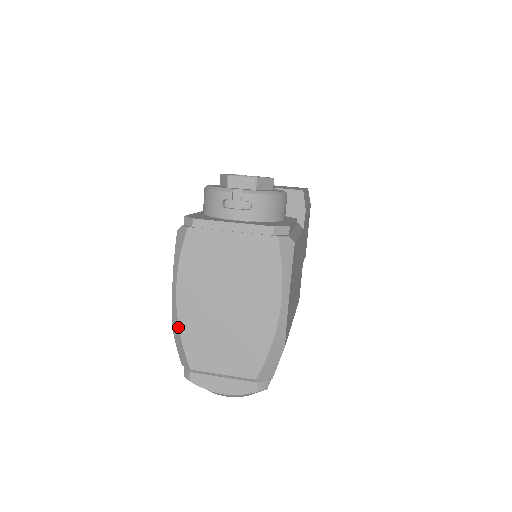
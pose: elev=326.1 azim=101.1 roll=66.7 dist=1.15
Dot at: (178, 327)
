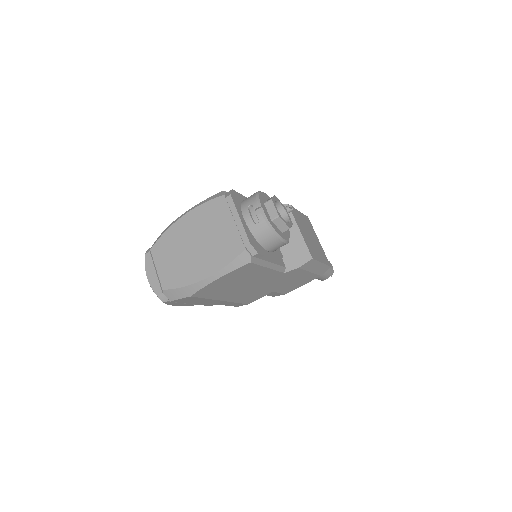
Dot at: (169, 227)
